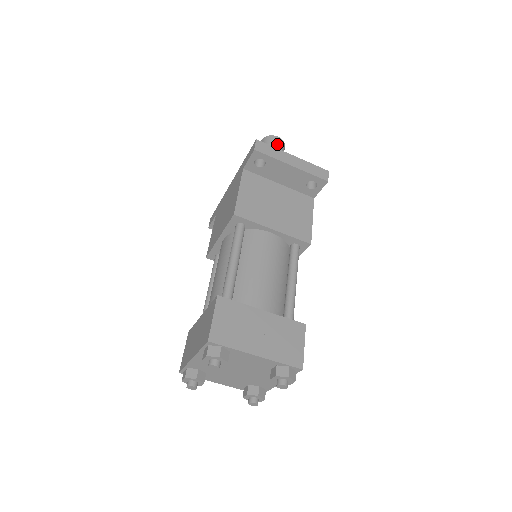
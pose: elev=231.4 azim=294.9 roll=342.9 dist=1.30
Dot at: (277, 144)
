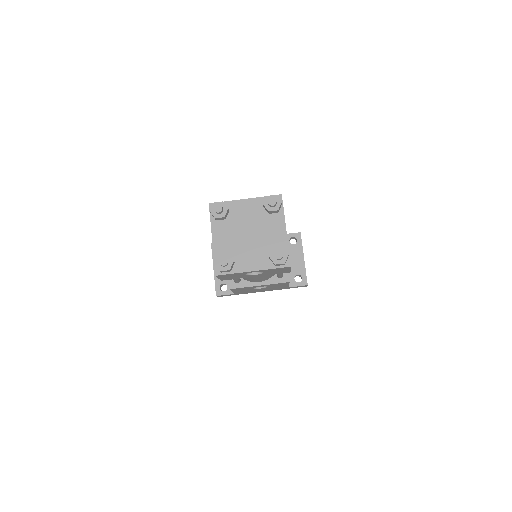
Dot at: occluded
